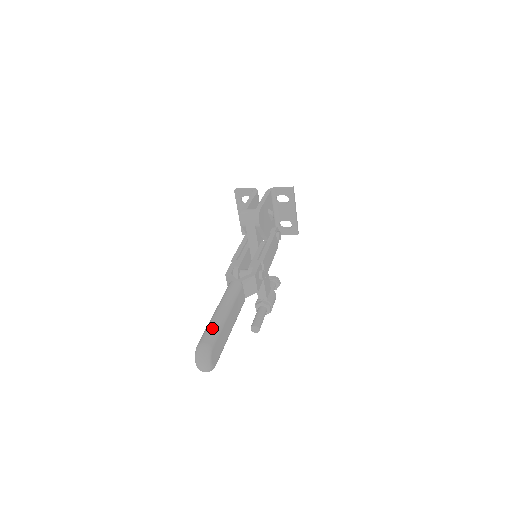
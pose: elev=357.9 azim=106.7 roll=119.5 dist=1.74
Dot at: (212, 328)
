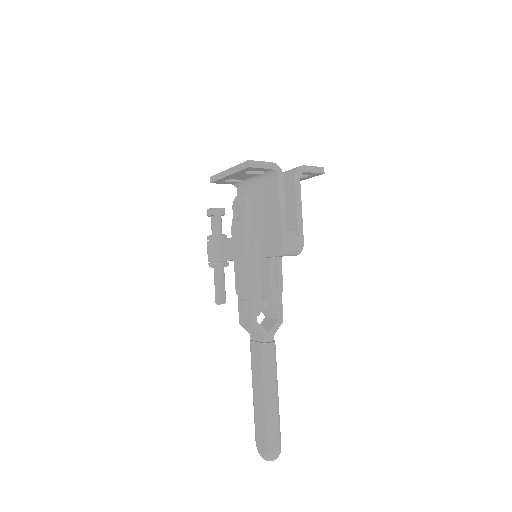
Dot at: (278, 428)
